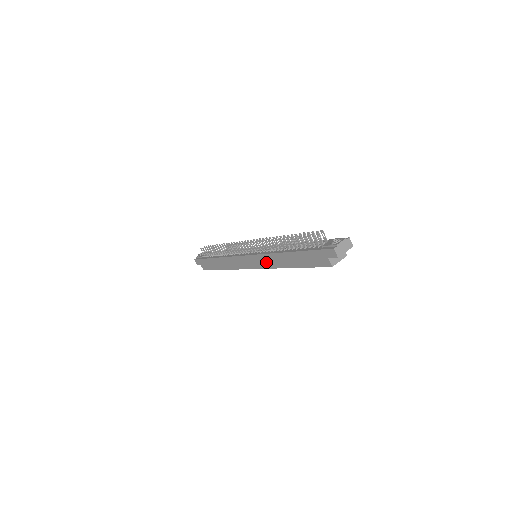
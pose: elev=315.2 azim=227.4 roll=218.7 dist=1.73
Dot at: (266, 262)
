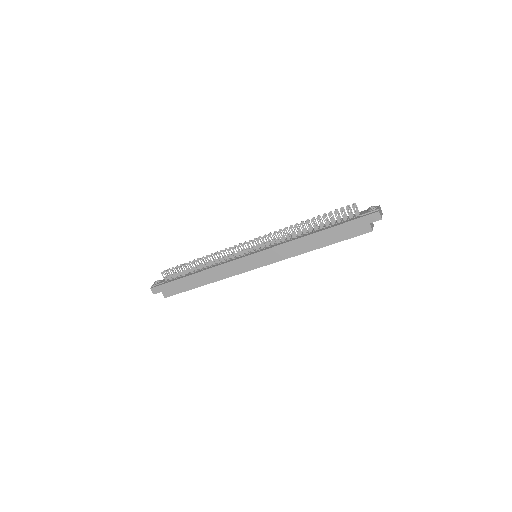
Dot at: (280, 253)
